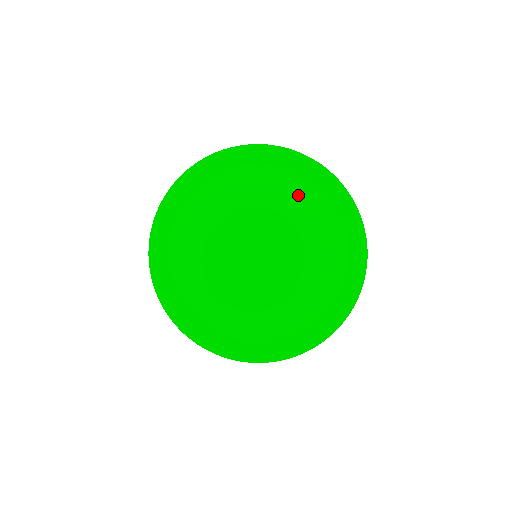
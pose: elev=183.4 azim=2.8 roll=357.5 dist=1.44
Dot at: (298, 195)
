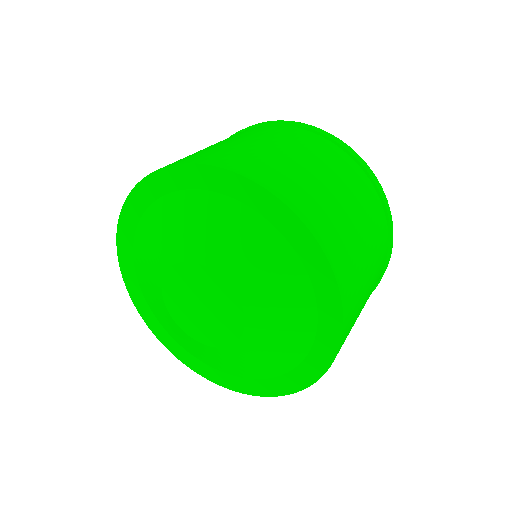
Dot at: (197, 223)
